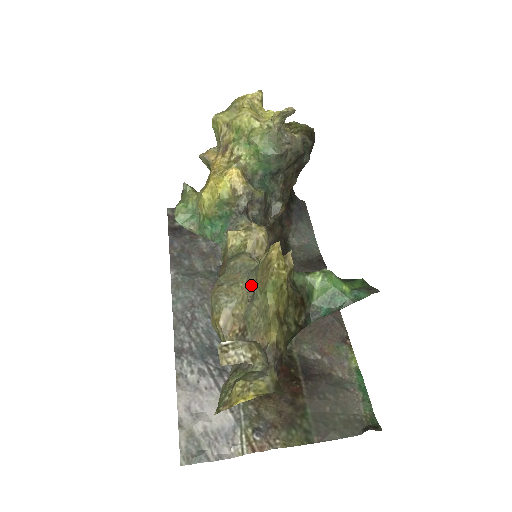
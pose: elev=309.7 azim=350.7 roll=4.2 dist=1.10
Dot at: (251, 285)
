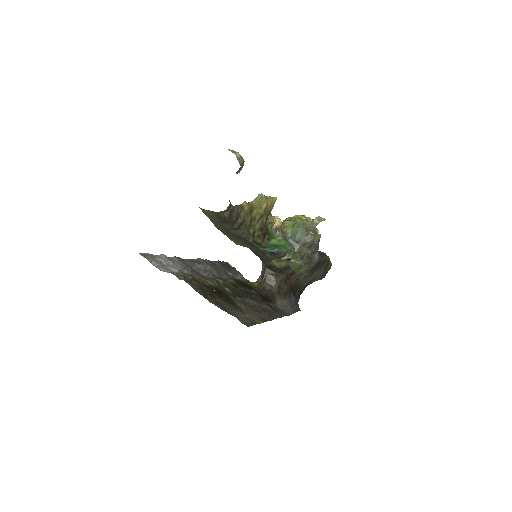
Dot at: occluded
